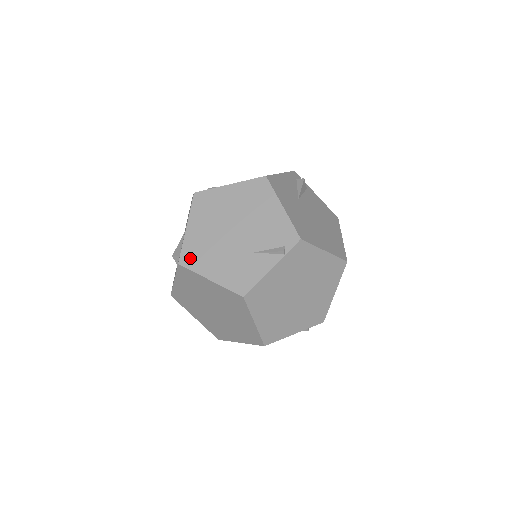
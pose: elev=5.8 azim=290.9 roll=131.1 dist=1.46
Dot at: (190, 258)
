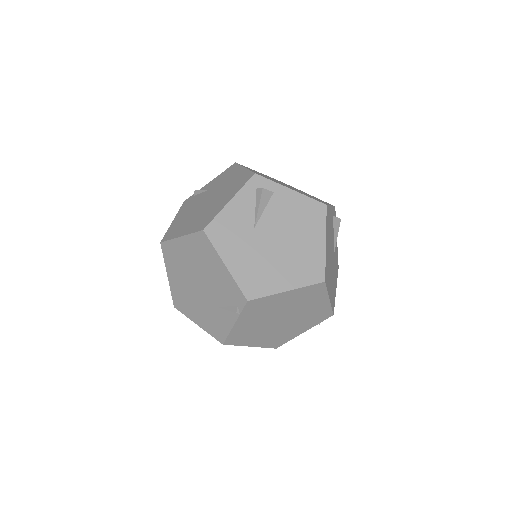
Dot at: (179, 304)
